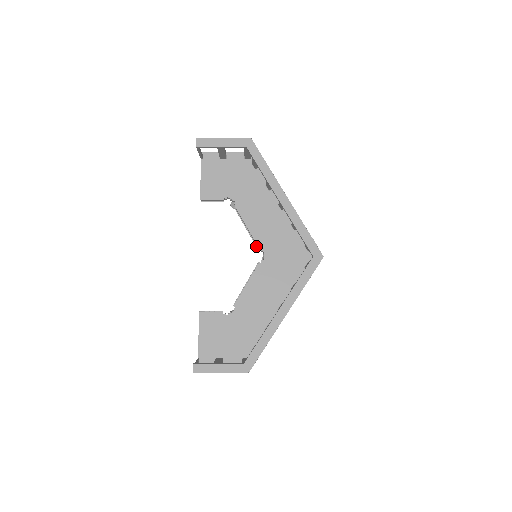
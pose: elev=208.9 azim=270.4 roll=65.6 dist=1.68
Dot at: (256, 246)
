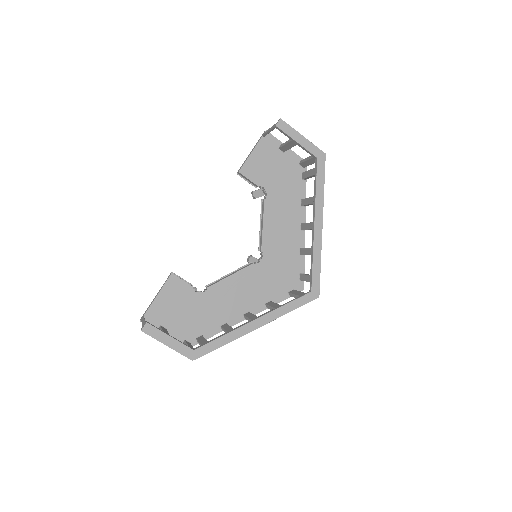
Dot at: (259, 246)
